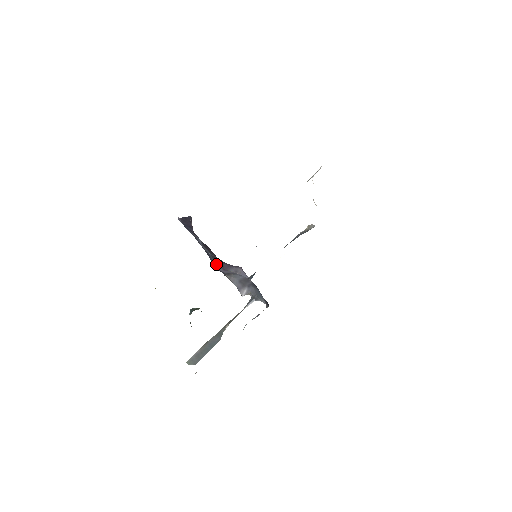
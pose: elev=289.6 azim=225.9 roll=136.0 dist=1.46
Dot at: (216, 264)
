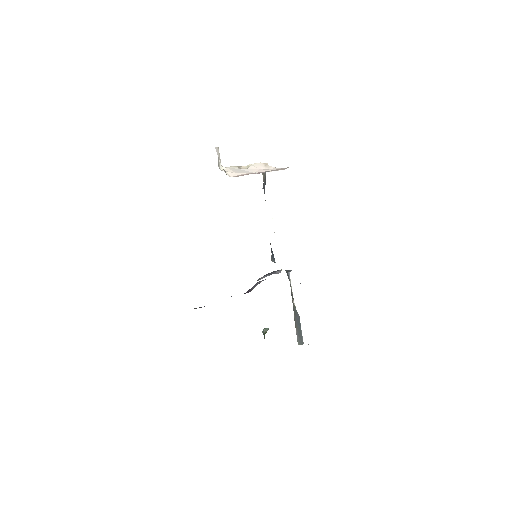
Dot at: occluded
